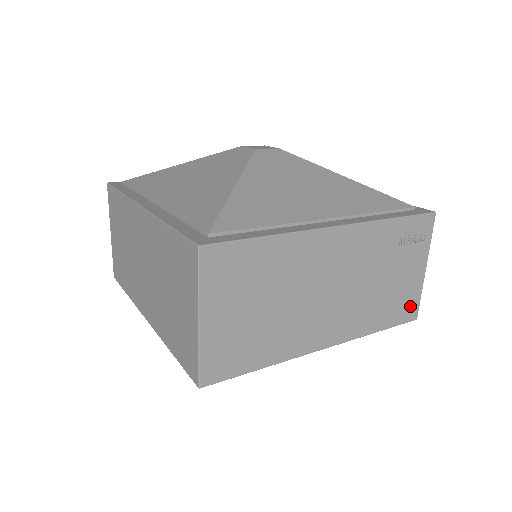
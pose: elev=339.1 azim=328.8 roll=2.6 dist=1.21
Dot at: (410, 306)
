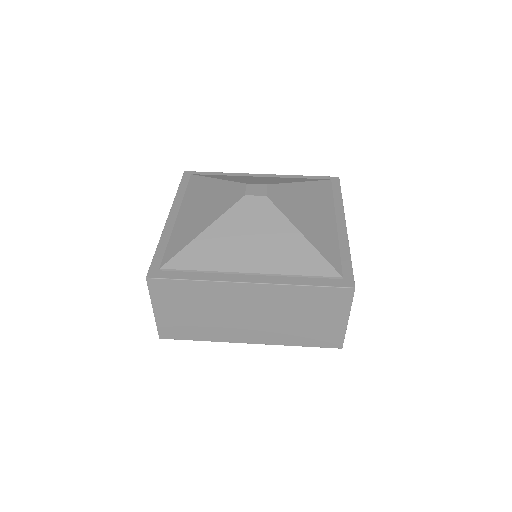
Dot at: occluded
